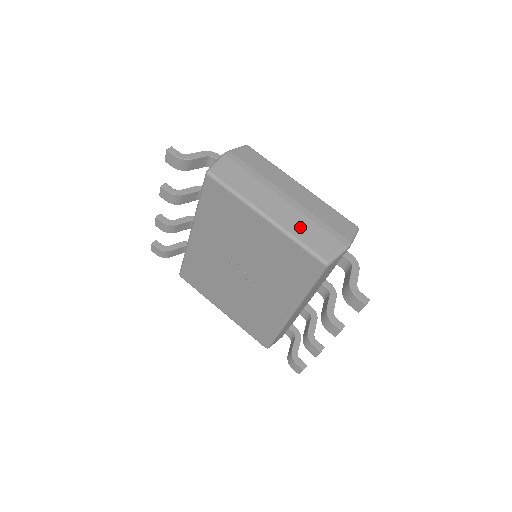
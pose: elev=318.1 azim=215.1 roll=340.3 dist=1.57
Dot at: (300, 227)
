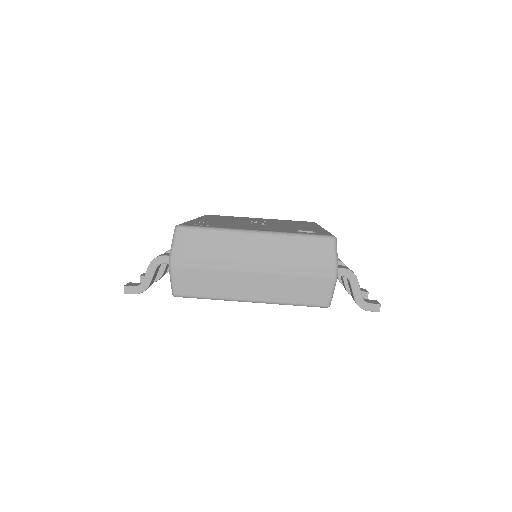
Dot at: (285, 290)
